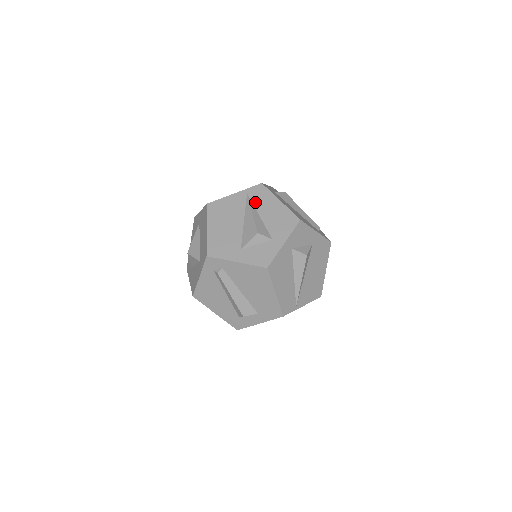
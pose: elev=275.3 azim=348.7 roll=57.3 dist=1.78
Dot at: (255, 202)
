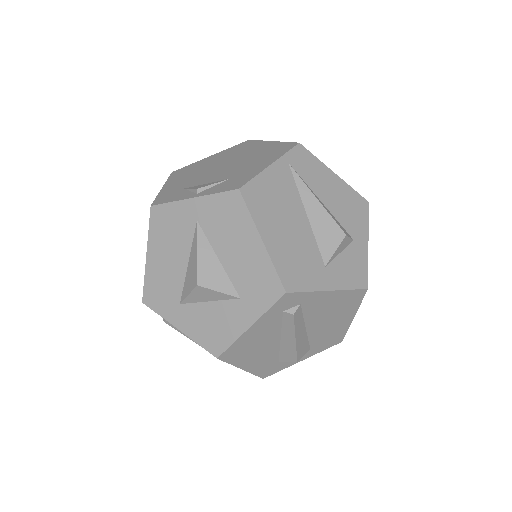
Dot at: (306, 178)
